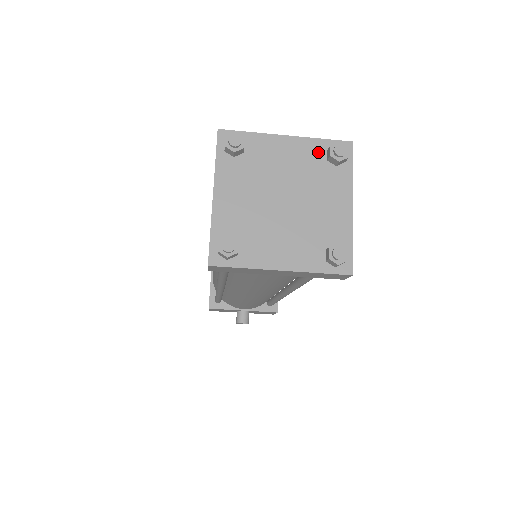
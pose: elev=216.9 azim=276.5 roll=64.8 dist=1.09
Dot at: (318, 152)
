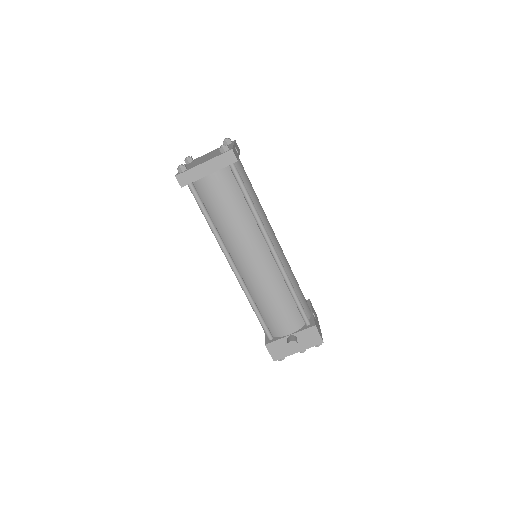
Dot at: occluded
